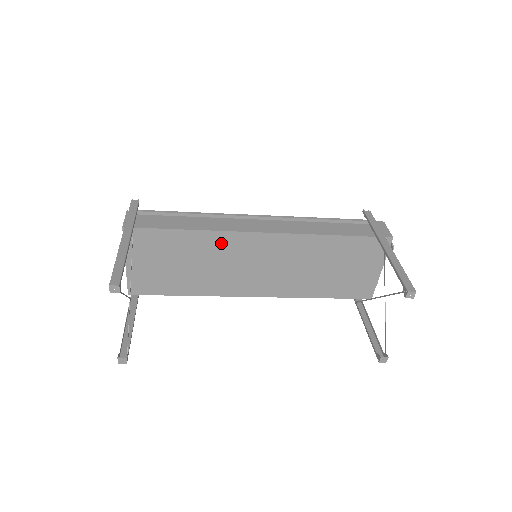
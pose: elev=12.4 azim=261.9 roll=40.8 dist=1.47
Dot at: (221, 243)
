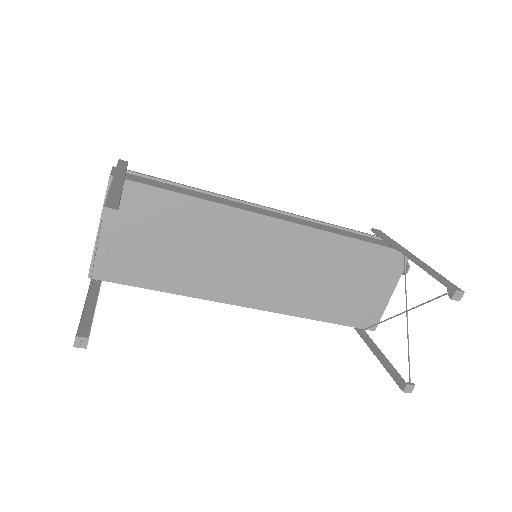
Dot at: (226, 223)
